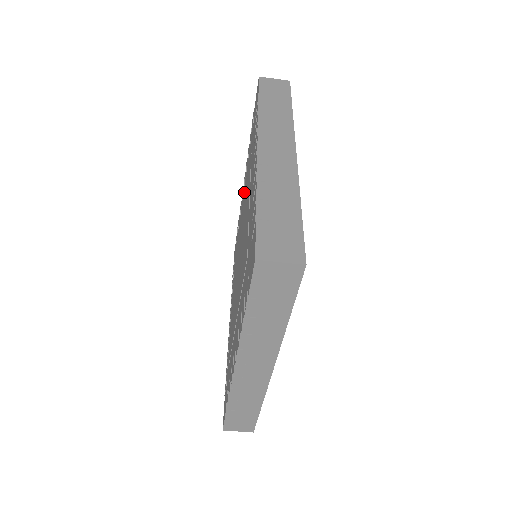
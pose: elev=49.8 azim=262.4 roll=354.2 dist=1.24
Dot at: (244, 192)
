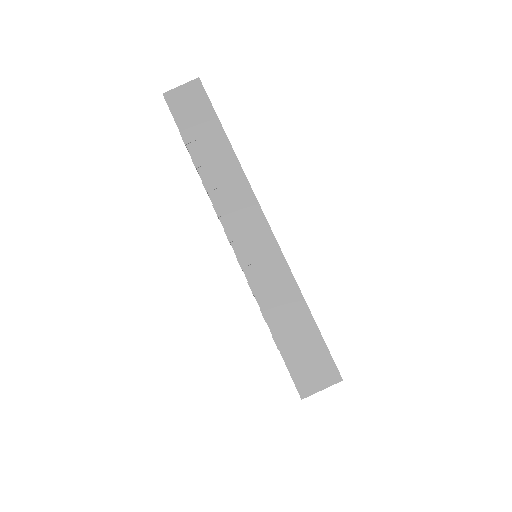
Dot at: occluded
